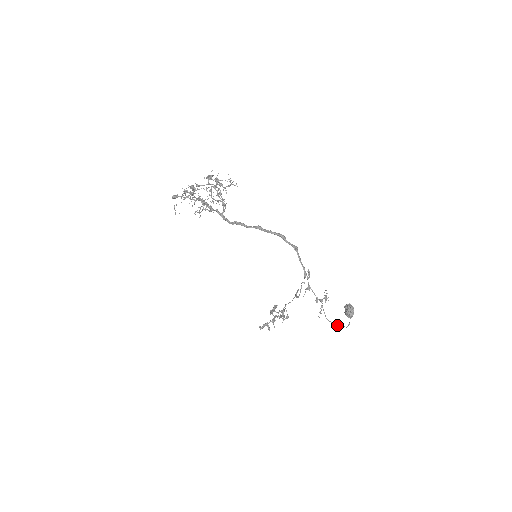
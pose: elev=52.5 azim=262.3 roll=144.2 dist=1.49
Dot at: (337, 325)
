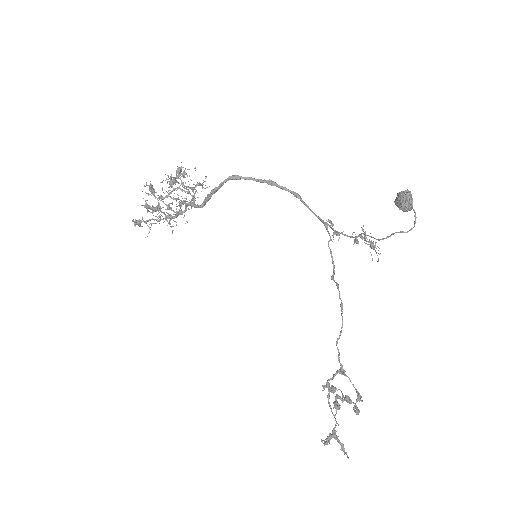
Dot at: occluded
